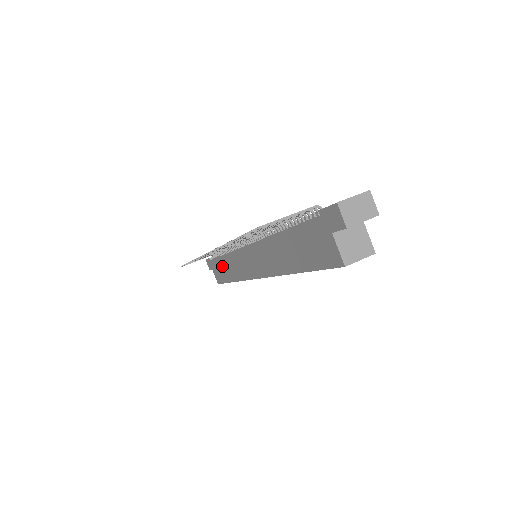
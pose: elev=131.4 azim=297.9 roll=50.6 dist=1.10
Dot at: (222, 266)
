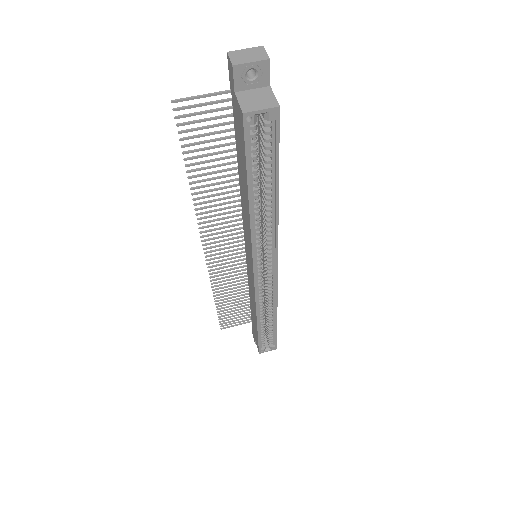
Dot at: occluded
